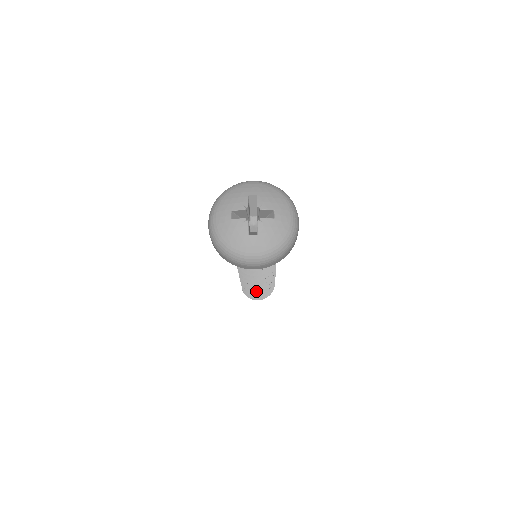
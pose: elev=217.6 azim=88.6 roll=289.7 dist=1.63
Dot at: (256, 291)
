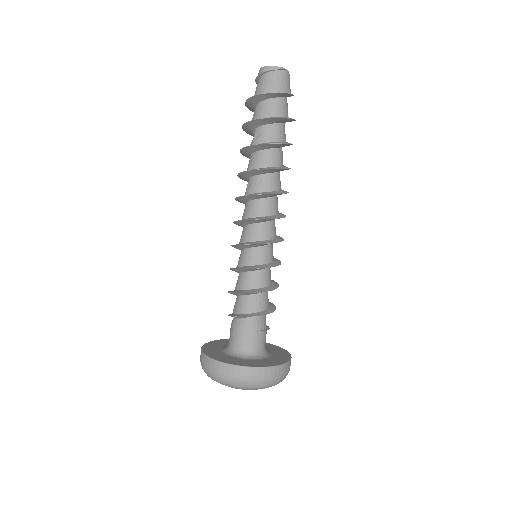
Dot at: occluded
